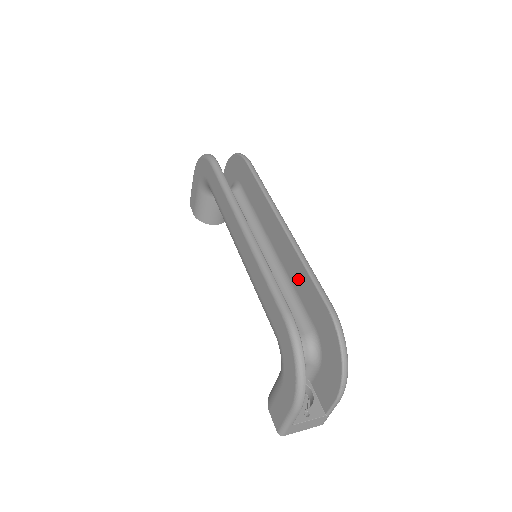
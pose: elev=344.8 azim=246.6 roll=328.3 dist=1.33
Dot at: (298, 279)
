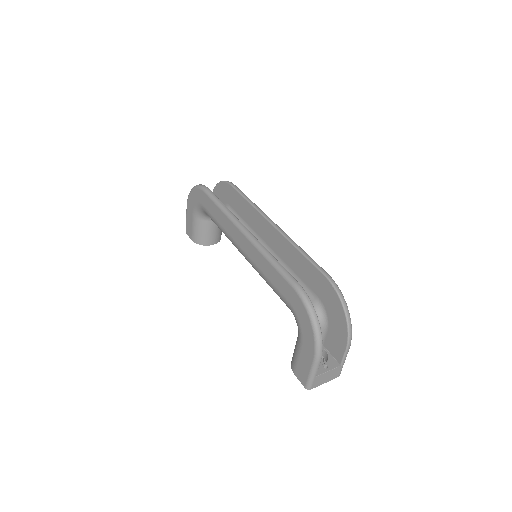
Dot at: (295, 263)
